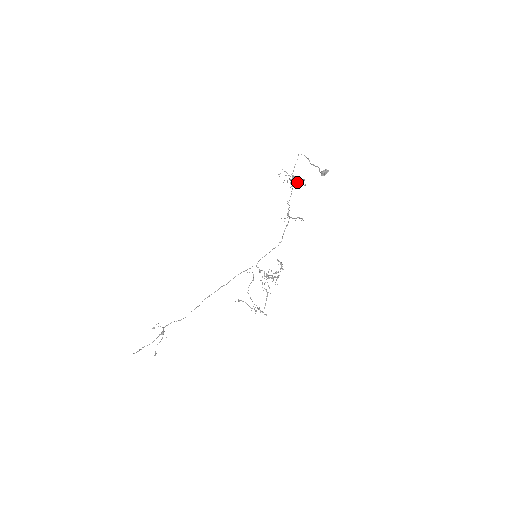
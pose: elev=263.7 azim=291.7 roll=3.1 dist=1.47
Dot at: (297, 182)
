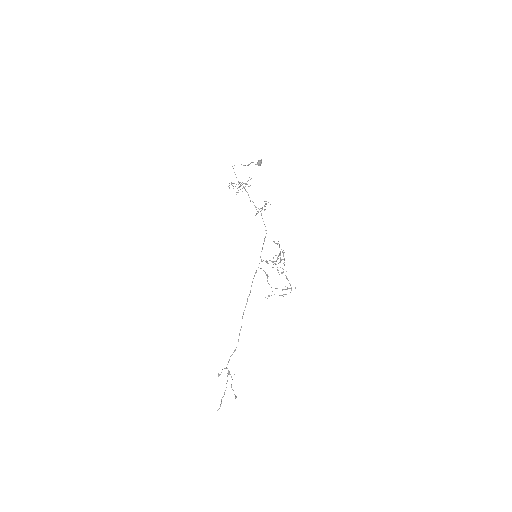
Dot at: (246, 184)
